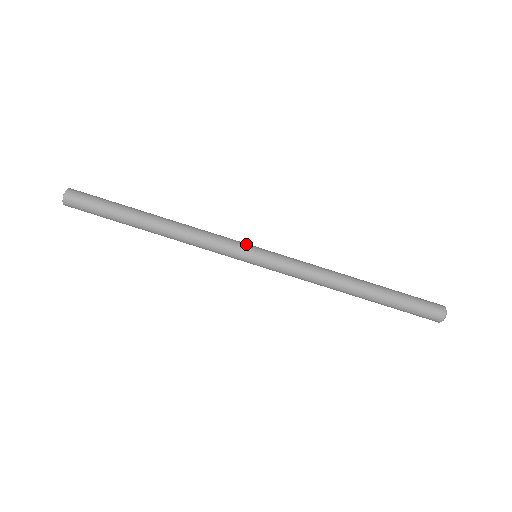
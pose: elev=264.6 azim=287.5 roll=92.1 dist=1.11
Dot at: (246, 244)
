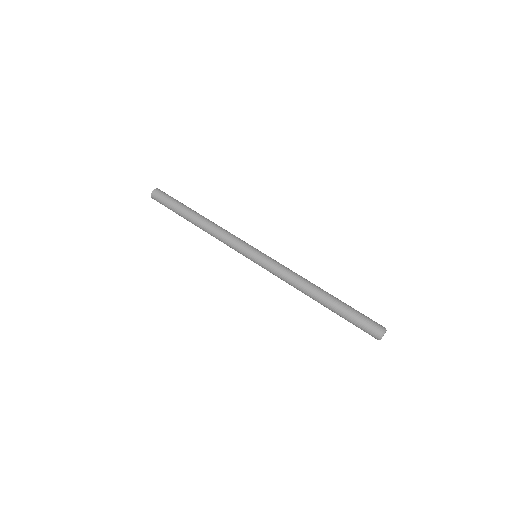
Dot at: (251, 246)
